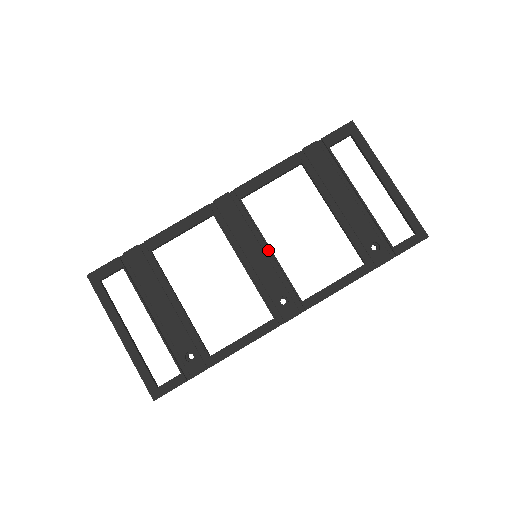
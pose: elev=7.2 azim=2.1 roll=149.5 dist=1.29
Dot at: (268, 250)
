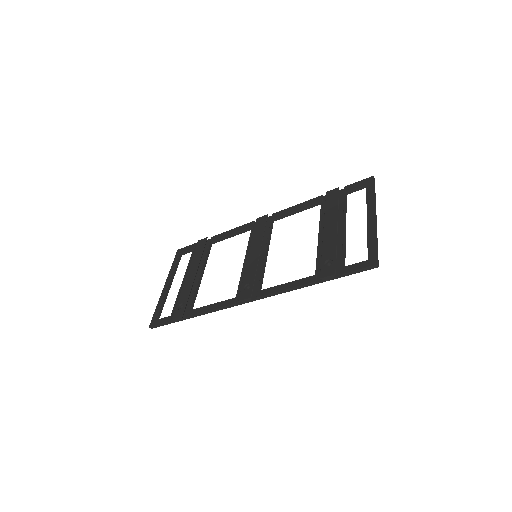
Dot at: (265, 254)
